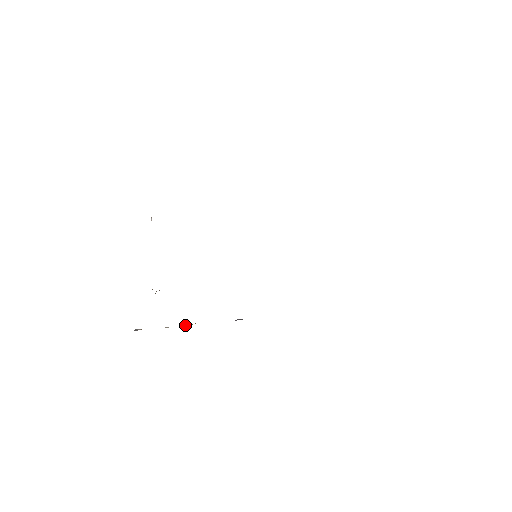
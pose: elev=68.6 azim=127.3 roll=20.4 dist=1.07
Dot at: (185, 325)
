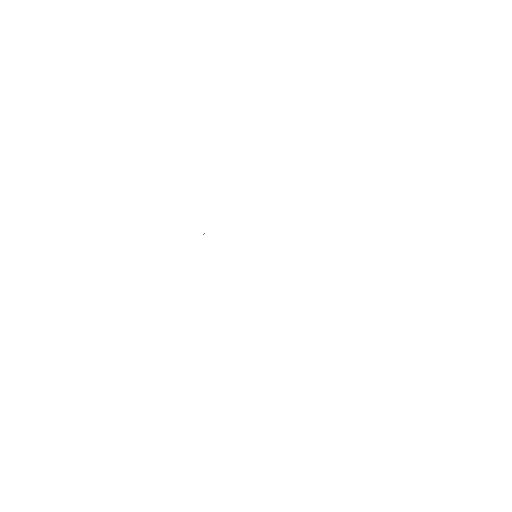
Dot at: occluded
